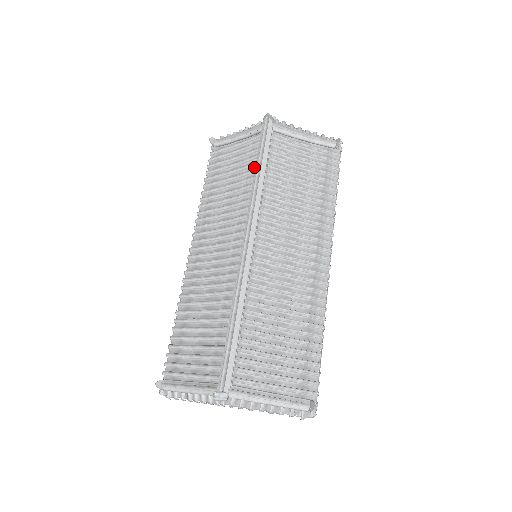
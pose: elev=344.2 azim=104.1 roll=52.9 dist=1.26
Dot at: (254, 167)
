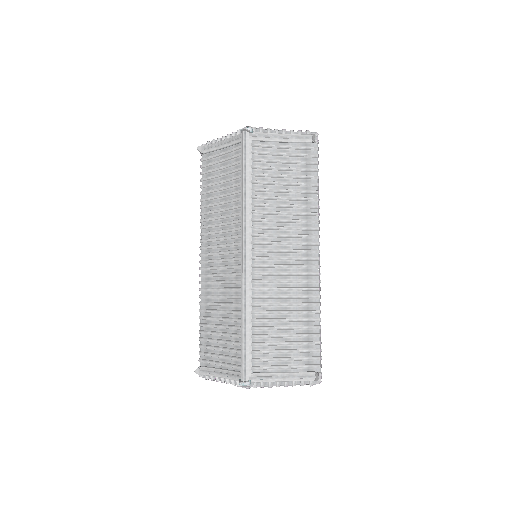
Dot at: occluded
